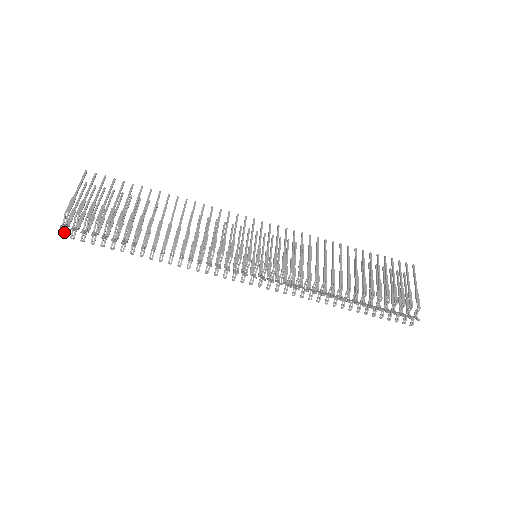
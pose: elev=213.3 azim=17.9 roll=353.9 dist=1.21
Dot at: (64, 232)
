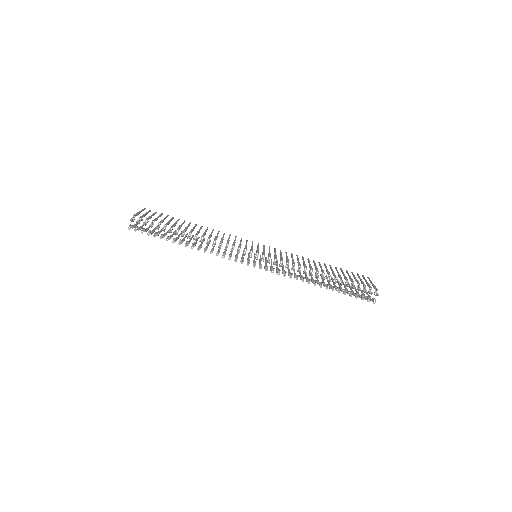
Dot at: (131, 226)
